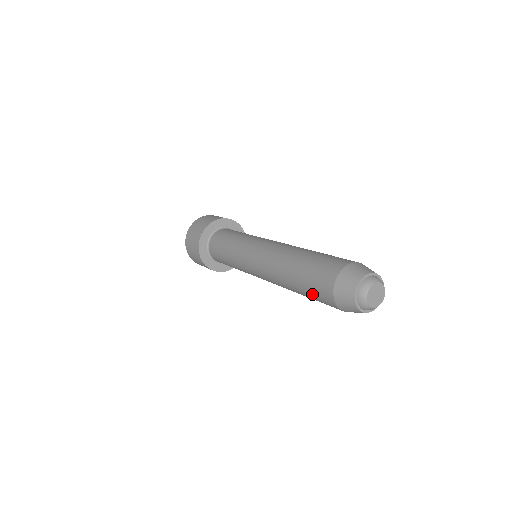
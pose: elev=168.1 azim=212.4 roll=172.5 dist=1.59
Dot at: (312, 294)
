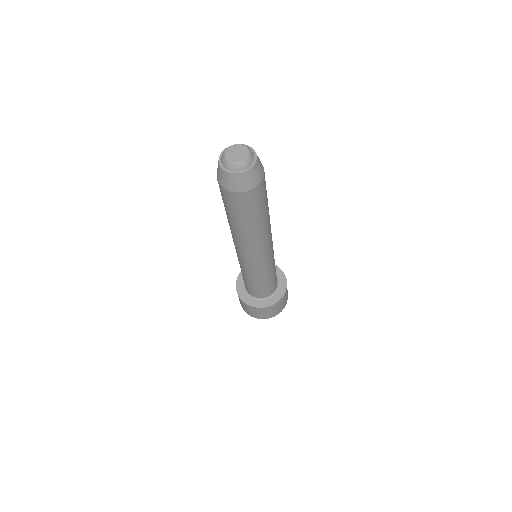
Dot at: (234, 211)
